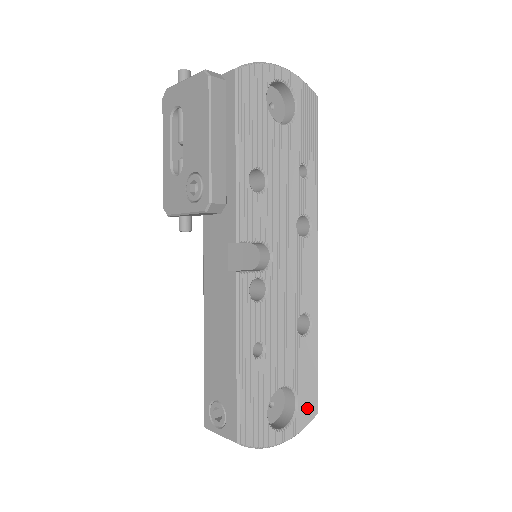
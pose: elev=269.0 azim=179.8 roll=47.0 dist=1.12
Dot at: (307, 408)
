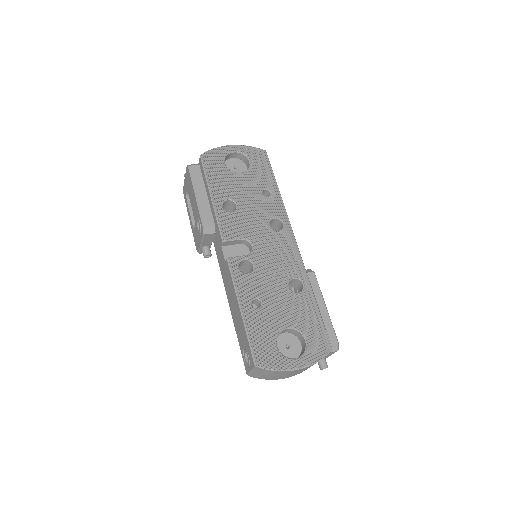
Dot at: (318, 344)
